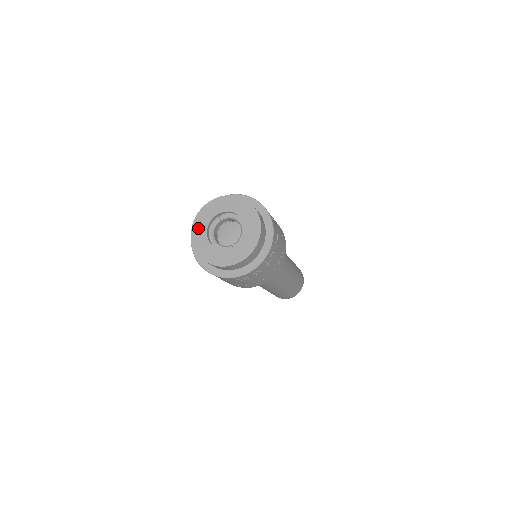
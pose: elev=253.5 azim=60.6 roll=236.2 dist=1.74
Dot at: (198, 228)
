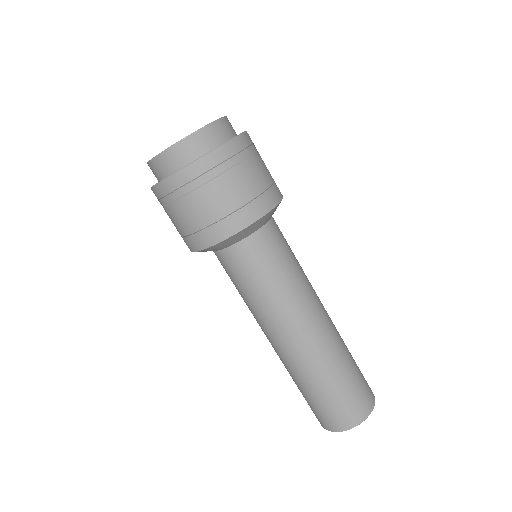
Dot at: occluded
